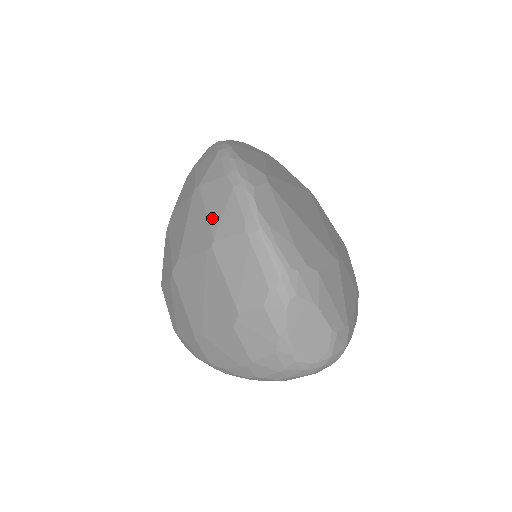
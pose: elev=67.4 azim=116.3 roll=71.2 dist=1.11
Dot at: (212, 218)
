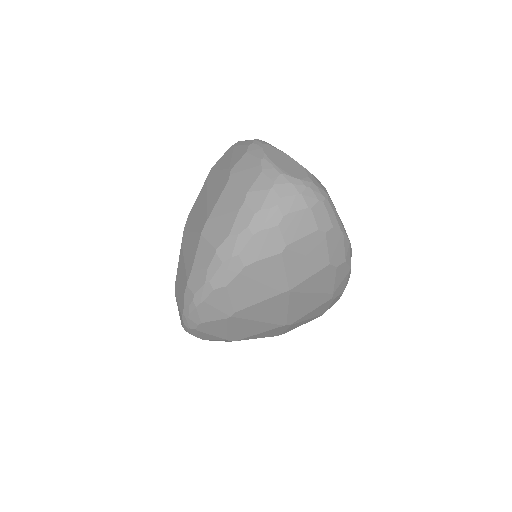
Dot at: occluded
